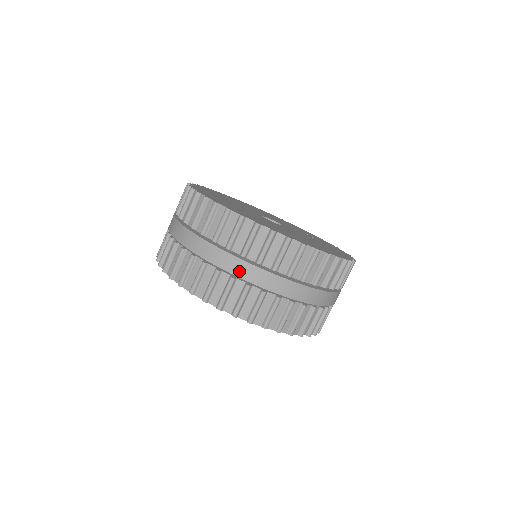
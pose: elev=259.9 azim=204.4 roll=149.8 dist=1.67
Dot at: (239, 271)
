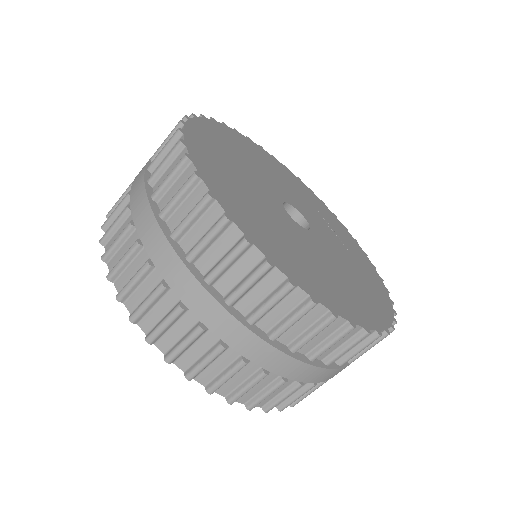
Dot at: (259, 356)
